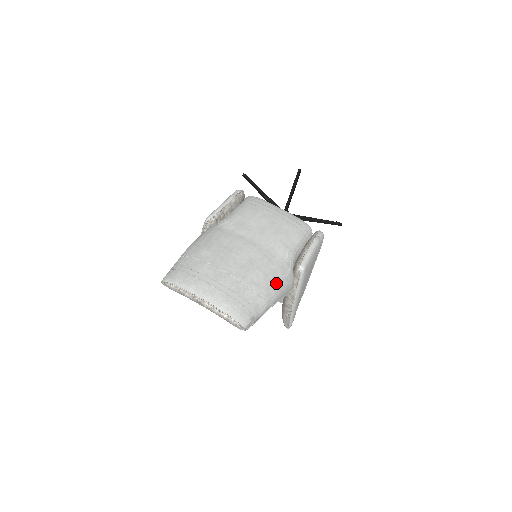
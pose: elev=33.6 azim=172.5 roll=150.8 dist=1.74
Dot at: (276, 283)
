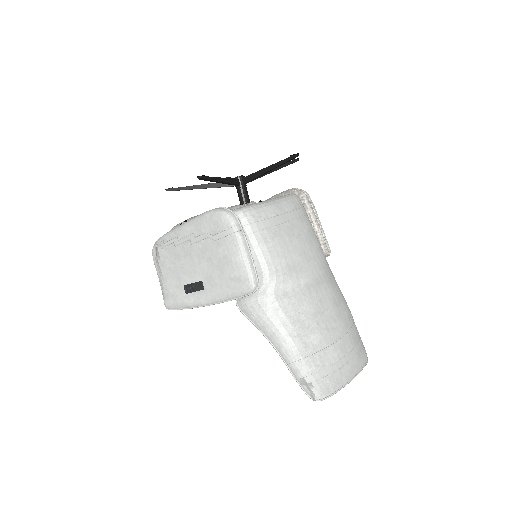
Dot at: occluded
